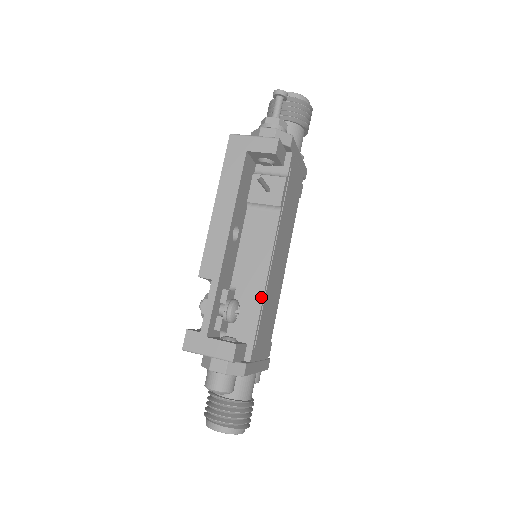
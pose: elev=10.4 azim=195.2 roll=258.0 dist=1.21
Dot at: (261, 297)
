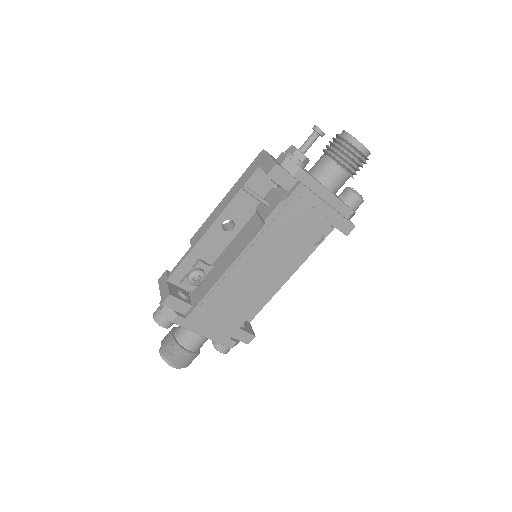
Dot at: (217, 280)
